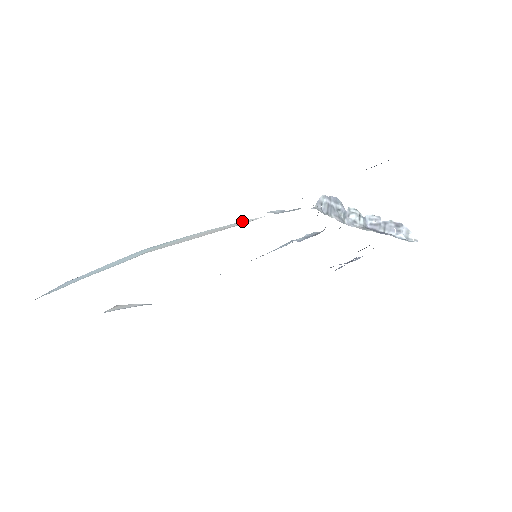
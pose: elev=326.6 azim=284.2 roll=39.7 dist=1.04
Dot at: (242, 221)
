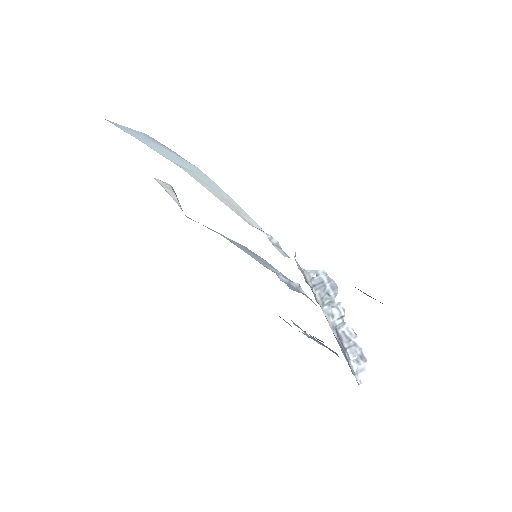
Dot at: occluded
